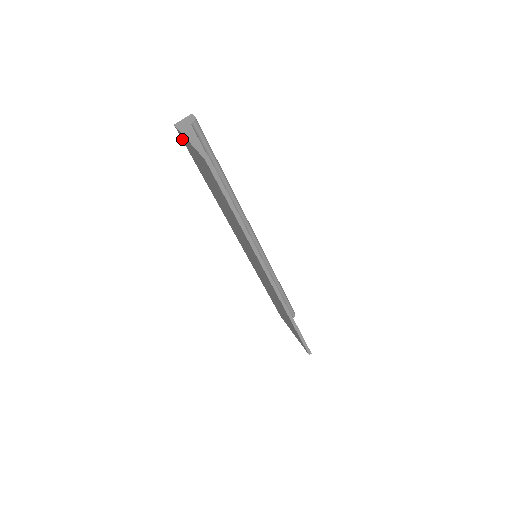
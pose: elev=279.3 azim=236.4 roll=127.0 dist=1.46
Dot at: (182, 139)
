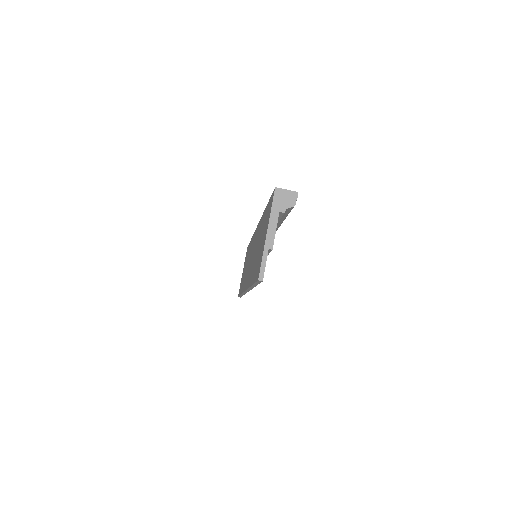
Dot at: (272, 195)
